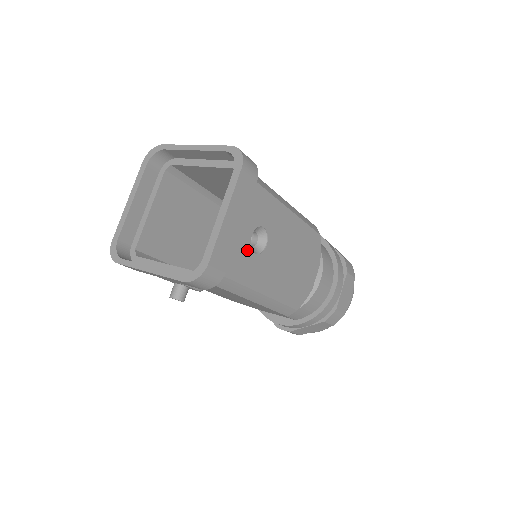
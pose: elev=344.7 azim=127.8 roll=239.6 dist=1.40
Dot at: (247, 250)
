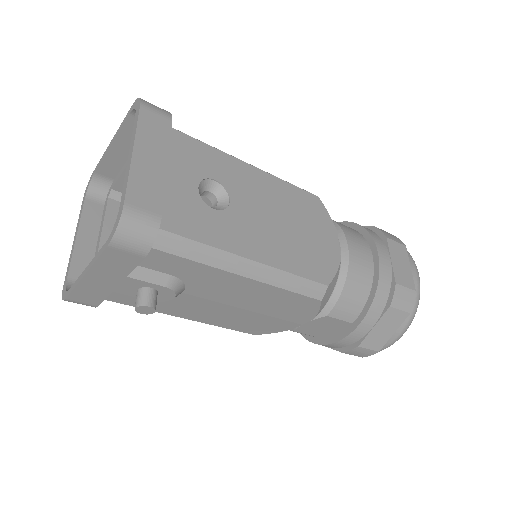
Dot at: (198, 204)
